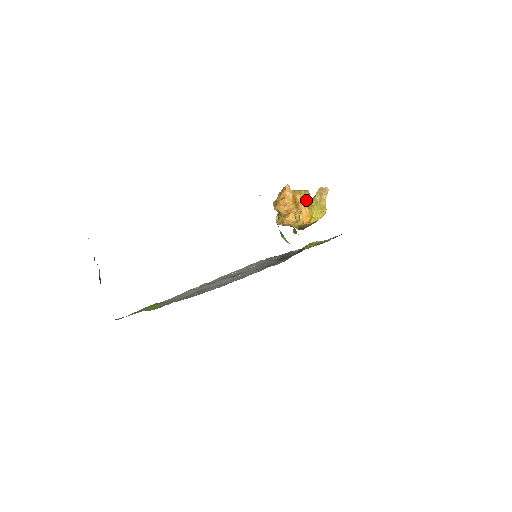
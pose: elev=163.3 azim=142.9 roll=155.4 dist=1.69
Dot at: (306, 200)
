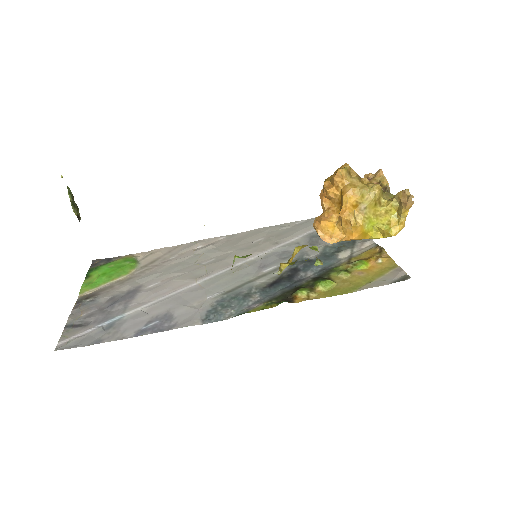
Dot at: (360, 207)
